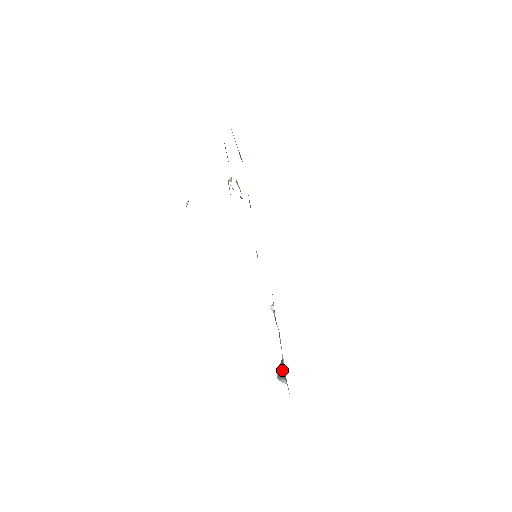
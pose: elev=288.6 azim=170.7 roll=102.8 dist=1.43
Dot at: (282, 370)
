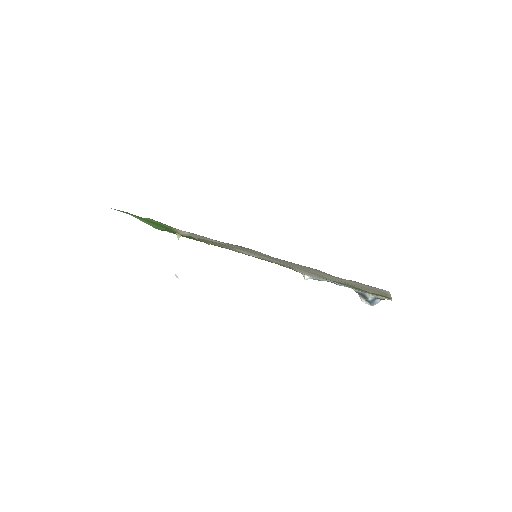
Dot at: (367, 297)
